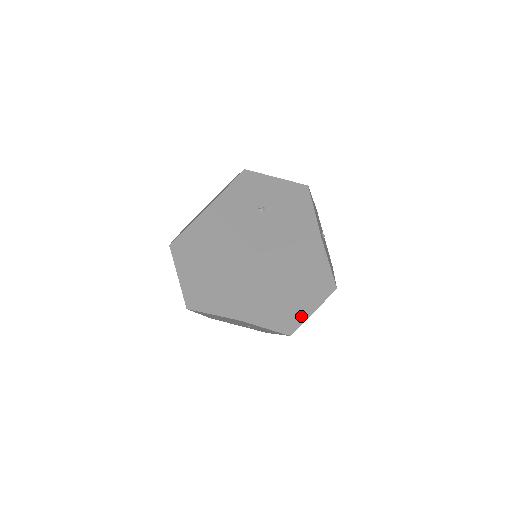
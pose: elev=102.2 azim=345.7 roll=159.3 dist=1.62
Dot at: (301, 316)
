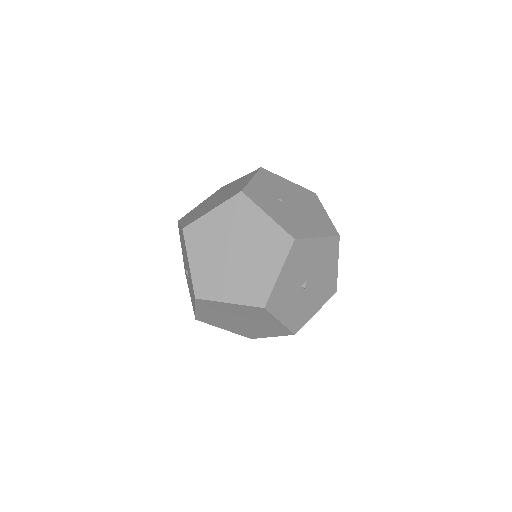
Dot at: occluded
